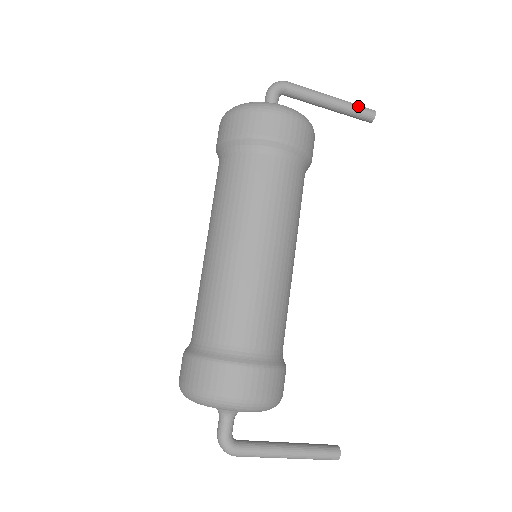
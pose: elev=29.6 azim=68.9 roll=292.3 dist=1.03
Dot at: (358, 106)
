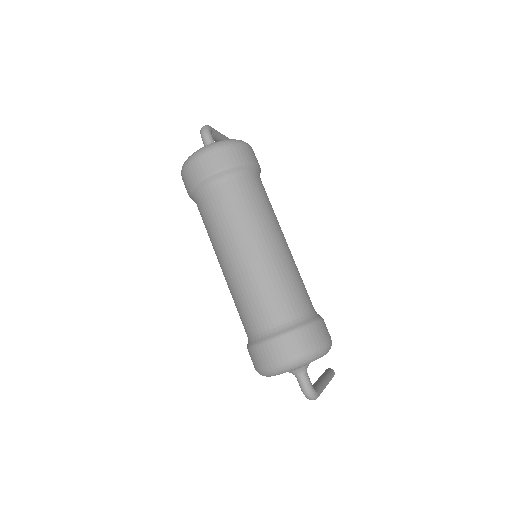
Dot at: occluded
